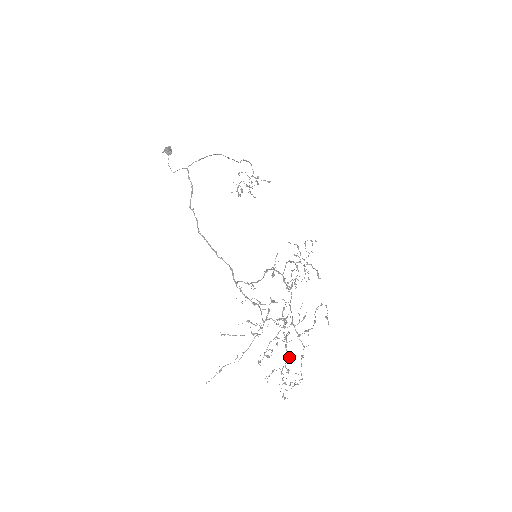
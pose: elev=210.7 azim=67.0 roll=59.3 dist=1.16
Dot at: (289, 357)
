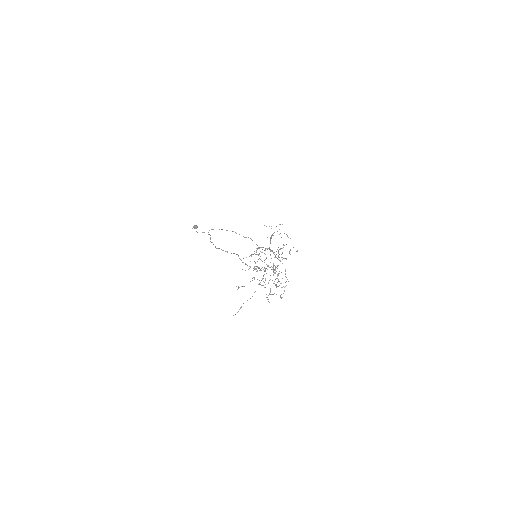
Dot at: occluded
